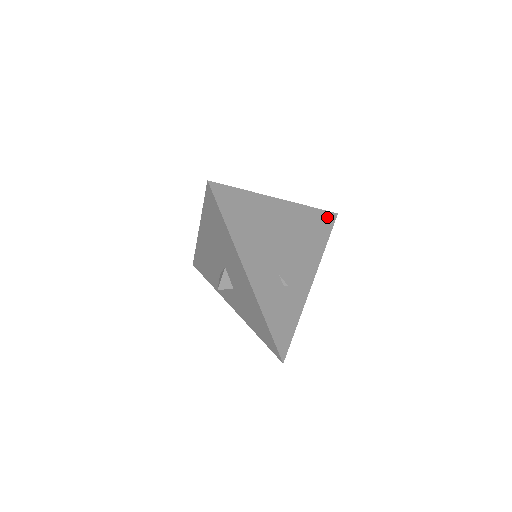
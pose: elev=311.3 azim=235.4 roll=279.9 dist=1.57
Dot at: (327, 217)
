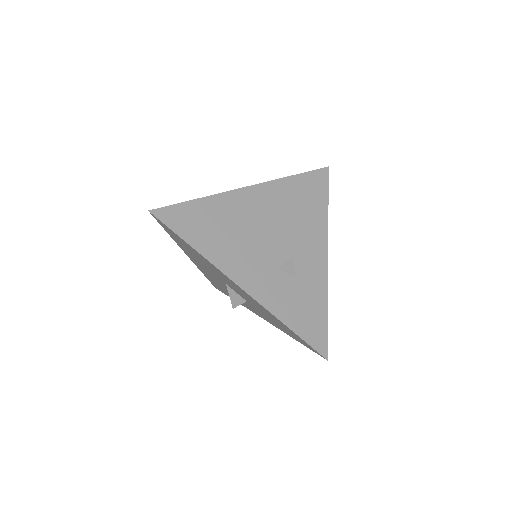
Dot at: (316, 177)
